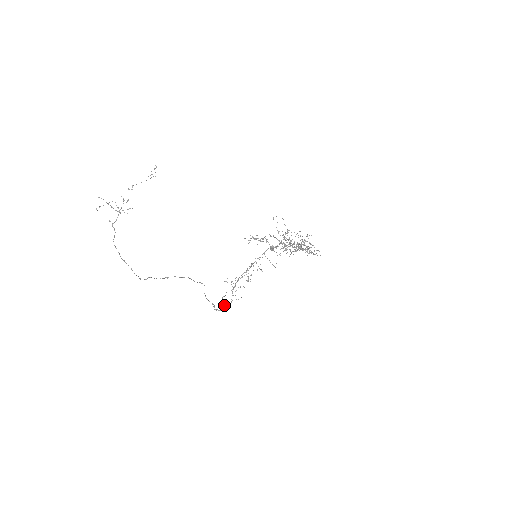
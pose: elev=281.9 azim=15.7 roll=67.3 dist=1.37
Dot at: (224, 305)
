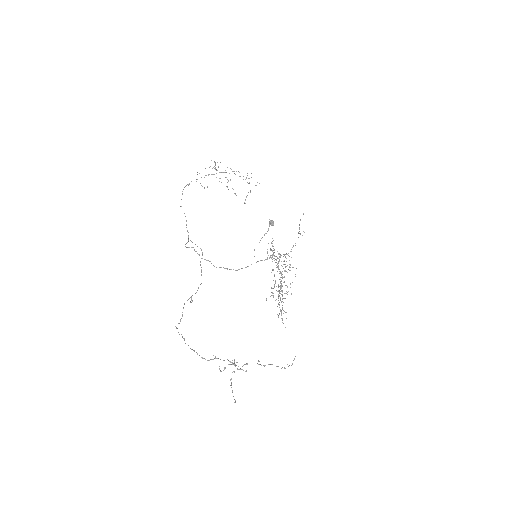
Dot at: (194, 249)
